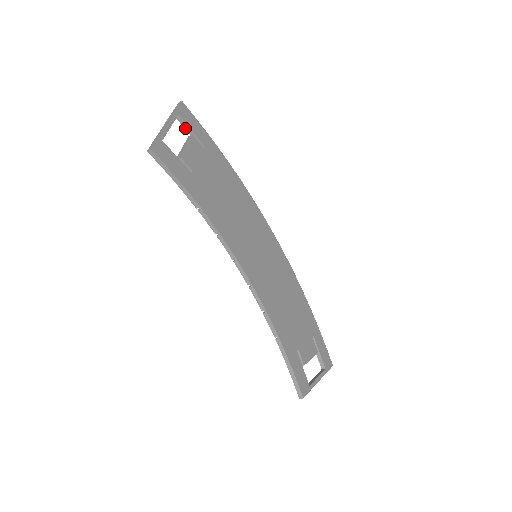
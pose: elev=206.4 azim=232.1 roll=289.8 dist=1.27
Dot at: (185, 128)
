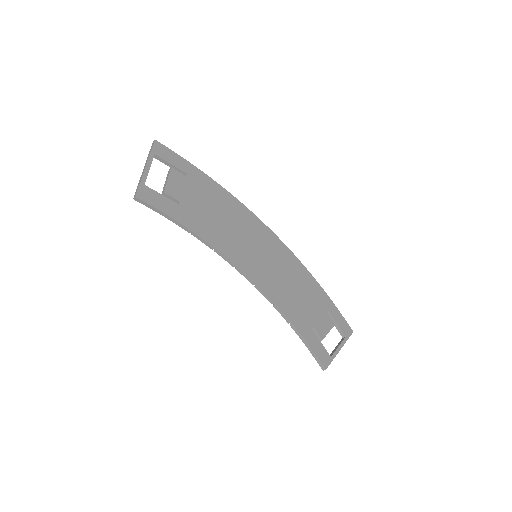
Dot at: (164, 163)
